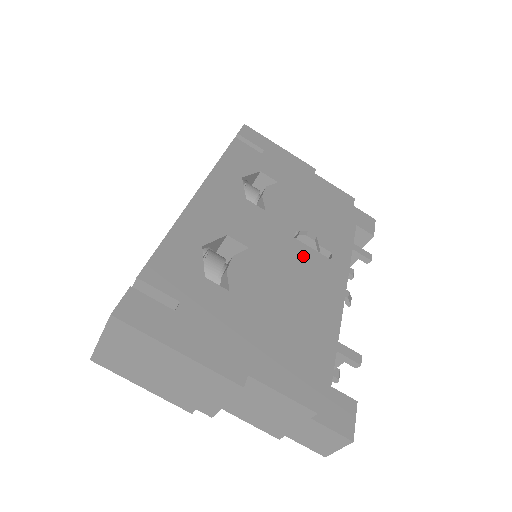
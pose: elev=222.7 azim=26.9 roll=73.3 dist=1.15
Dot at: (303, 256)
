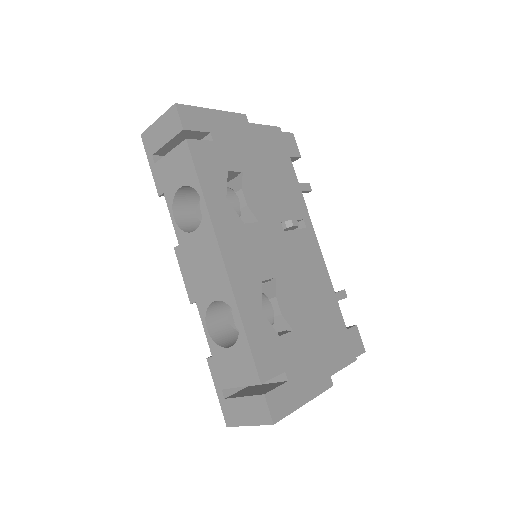
Dot at: (296, 245)
